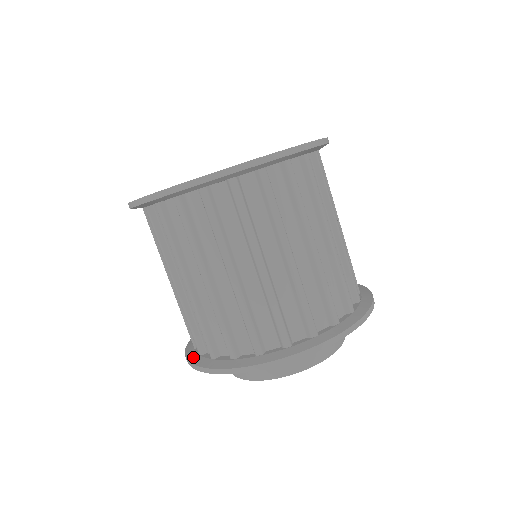
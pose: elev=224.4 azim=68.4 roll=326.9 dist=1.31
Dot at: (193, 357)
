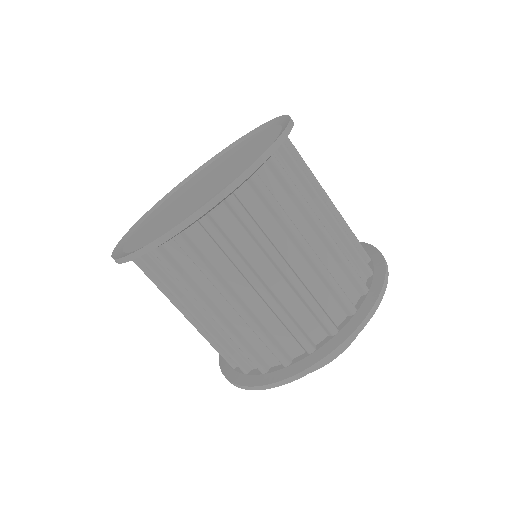
Dot at: occluded
